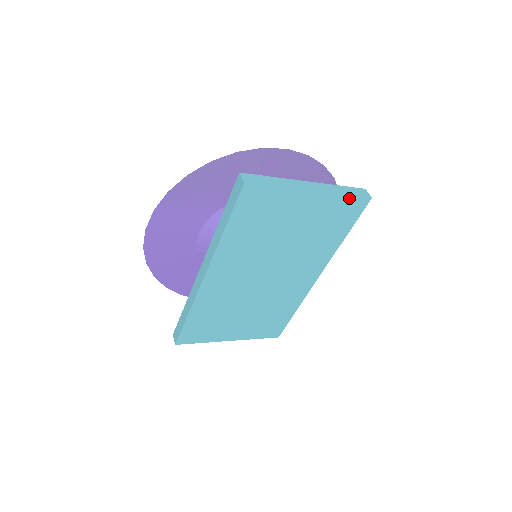
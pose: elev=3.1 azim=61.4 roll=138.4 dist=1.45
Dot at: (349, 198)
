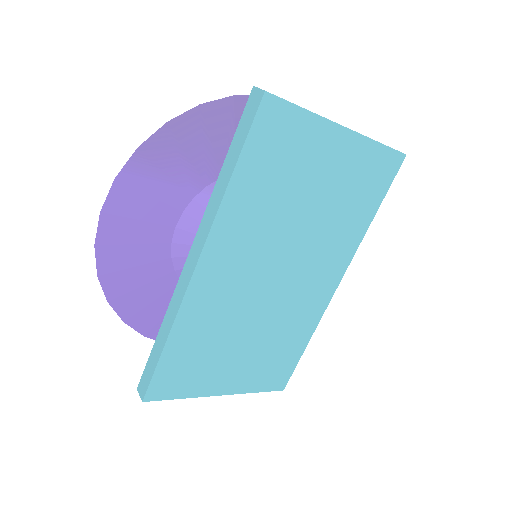
Dot at: (383, 150)
